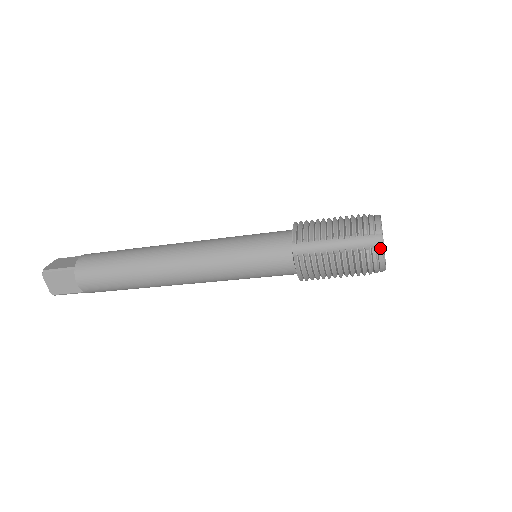
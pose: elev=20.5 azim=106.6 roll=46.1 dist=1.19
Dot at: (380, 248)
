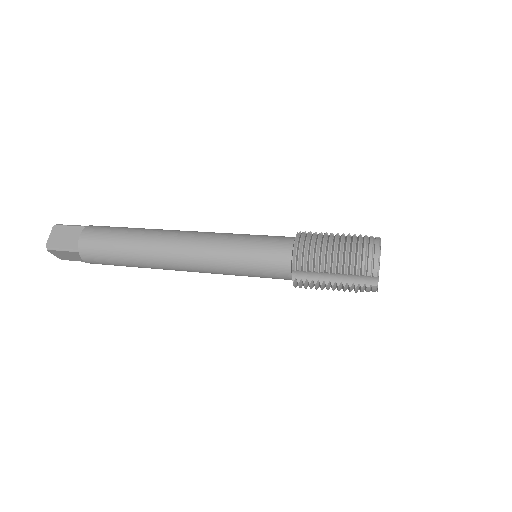
Dot at: (374, 287)
